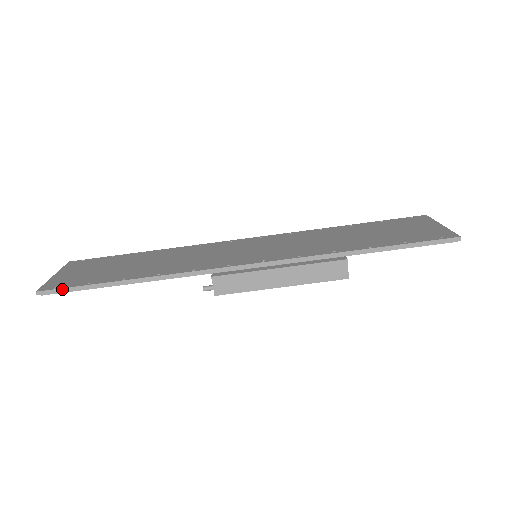
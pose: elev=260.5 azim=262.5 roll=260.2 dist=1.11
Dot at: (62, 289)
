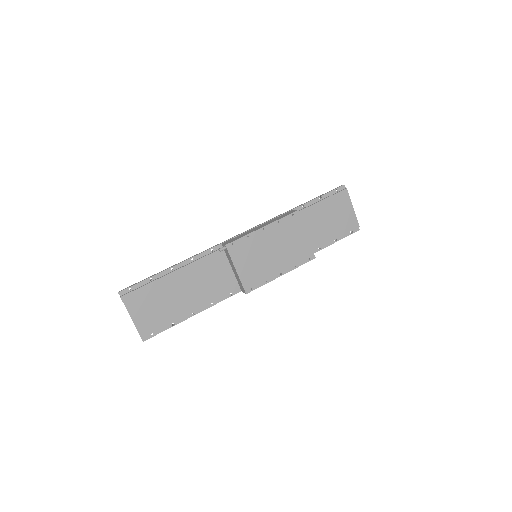
Dot at: (134, 284)
